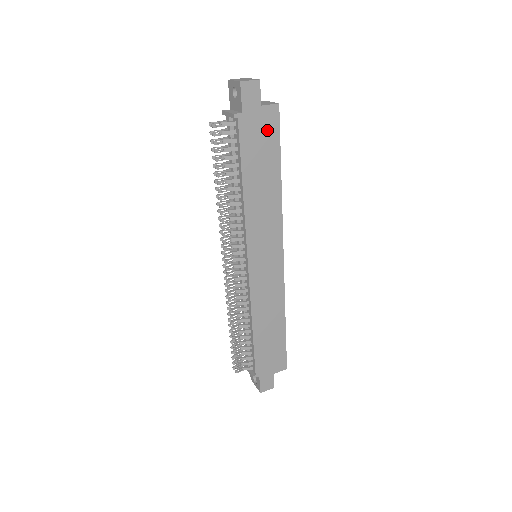
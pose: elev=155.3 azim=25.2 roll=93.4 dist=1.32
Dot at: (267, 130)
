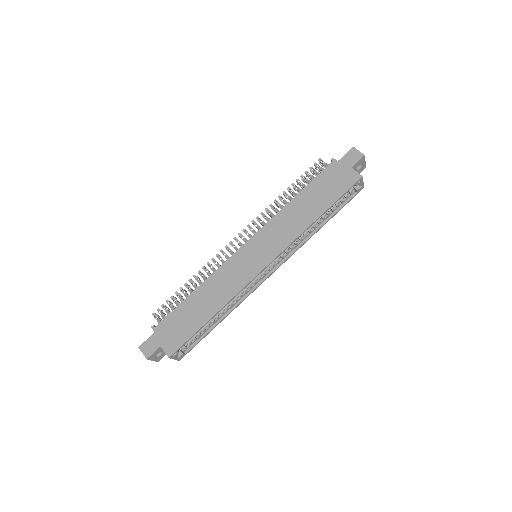
Dot at: (341, 183)
